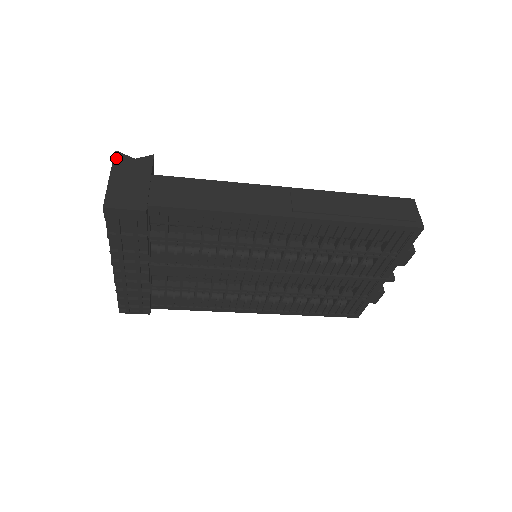
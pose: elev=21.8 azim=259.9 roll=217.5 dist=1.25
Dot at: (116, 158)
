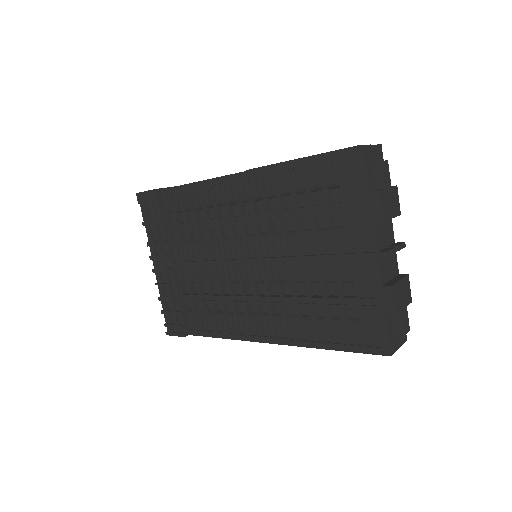
Dot at: occluded
